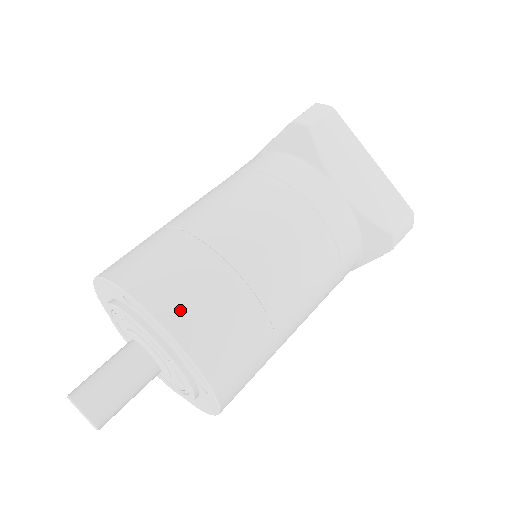
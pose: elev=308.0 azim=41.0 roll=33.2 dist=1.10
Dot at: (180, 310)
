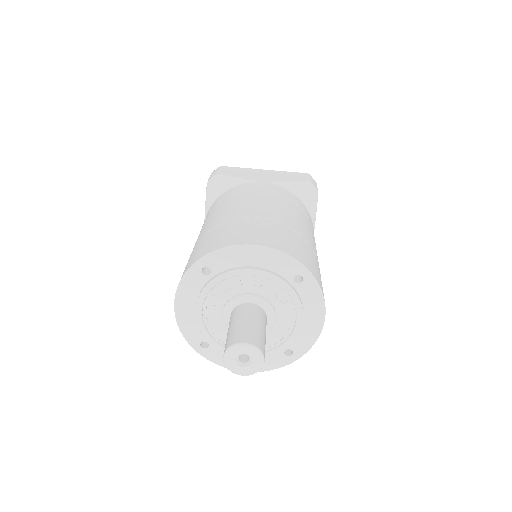
Dot at: (239, 238)
